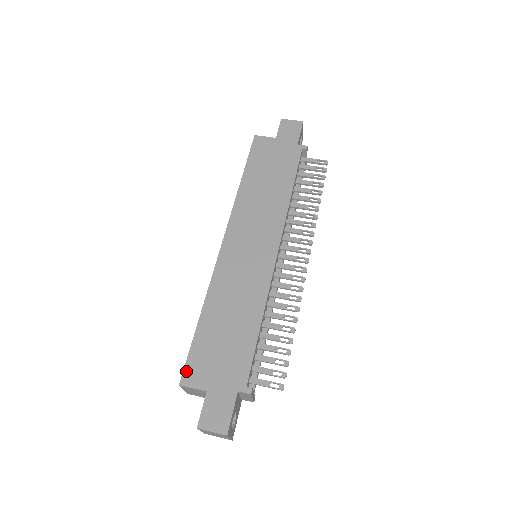
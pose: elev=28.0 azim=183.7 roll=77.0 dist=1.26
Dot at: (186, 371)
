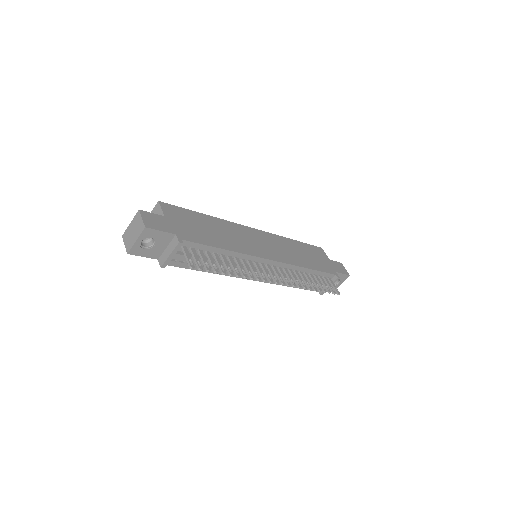
Dot at: (169, 205)
